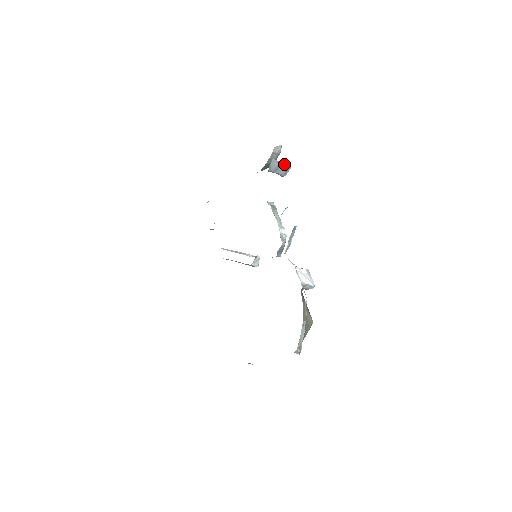
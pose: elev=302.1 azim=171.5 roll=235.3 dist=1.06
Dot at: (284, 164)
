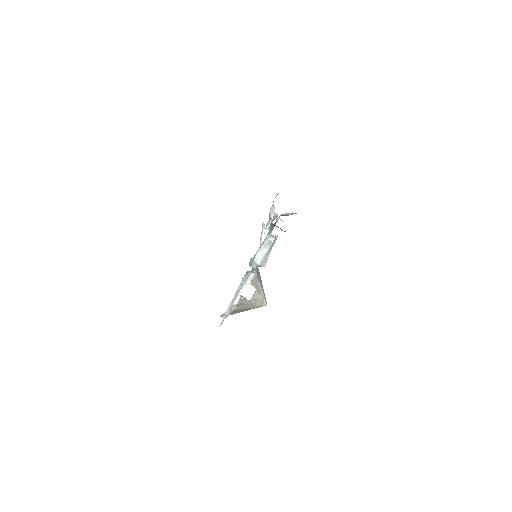
Dot at: (280, 228)
